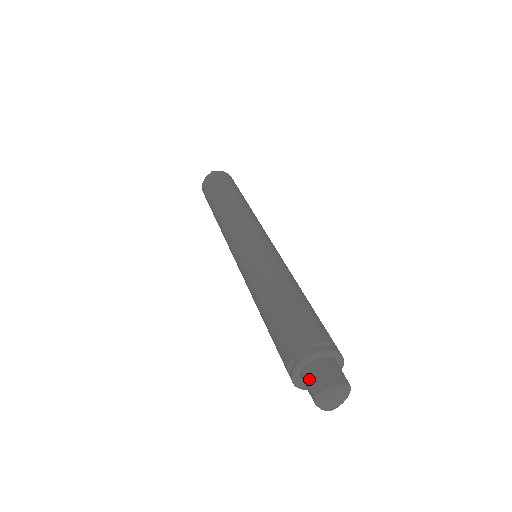
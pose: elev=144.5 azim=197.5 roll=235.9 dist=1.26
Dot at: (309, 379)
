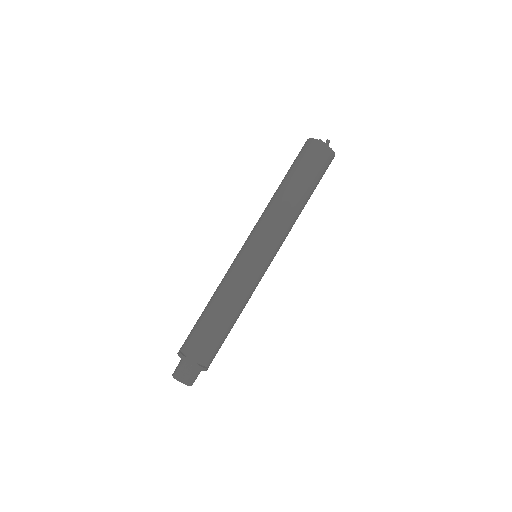
Dot at: (181, 369)
